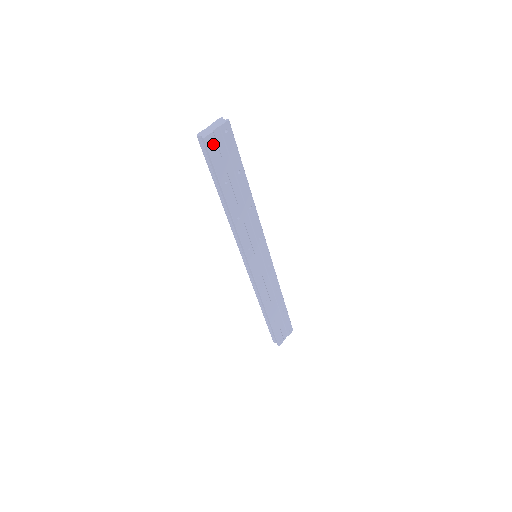
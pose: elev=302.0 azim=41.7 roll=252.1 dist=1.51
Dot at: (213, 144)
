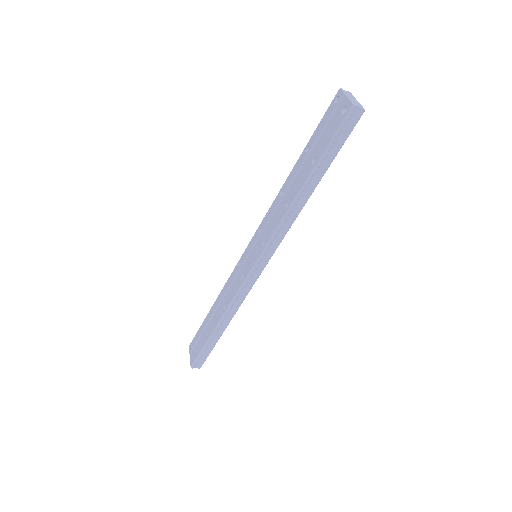
Dot at: (354, 118)
